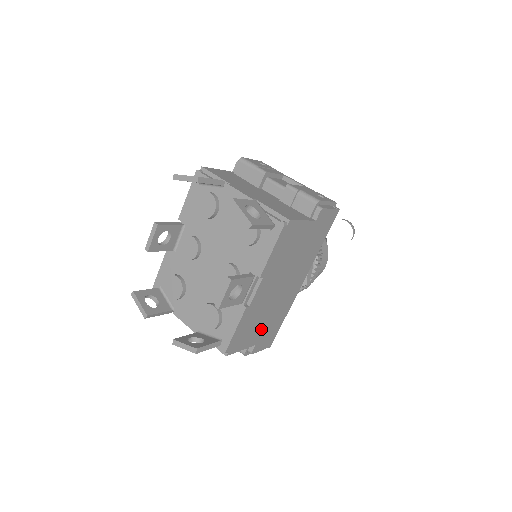
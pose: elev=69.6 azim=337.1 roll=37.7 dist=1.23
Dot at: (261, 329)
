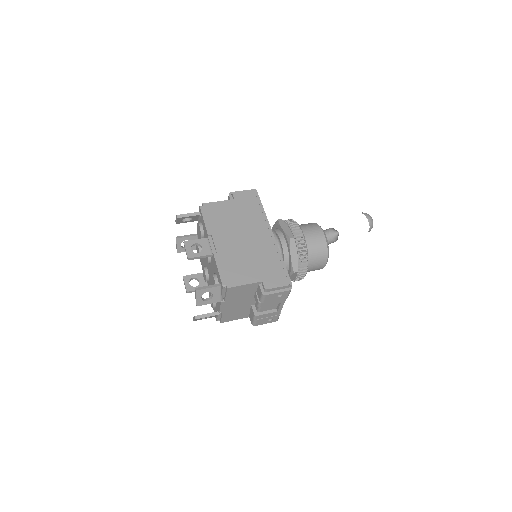
Dot at: (255, 269)
